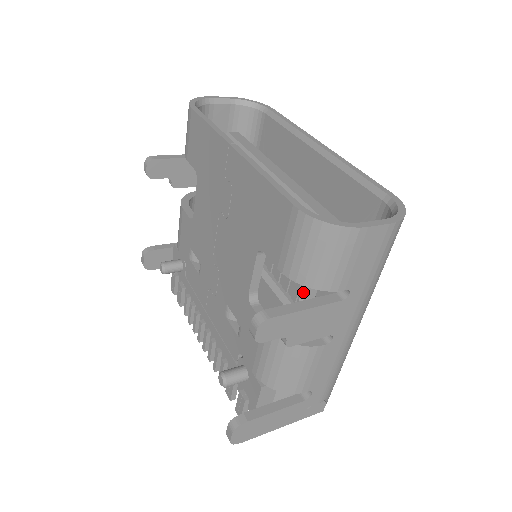
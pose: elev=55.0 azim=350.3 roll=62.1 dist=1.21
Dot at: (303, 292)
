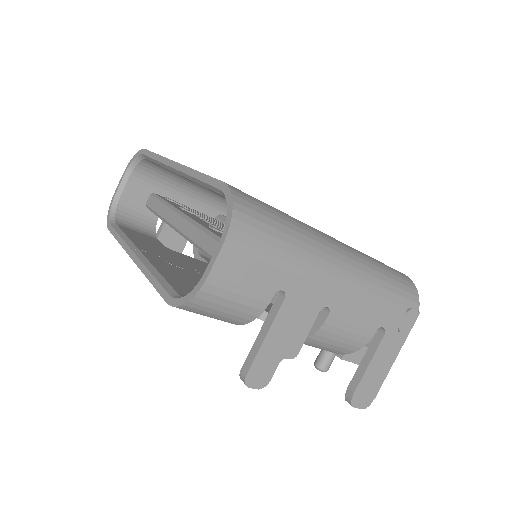
Dot at: occluded
